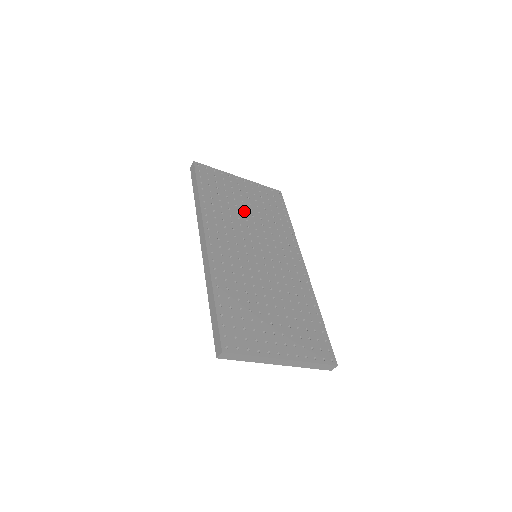
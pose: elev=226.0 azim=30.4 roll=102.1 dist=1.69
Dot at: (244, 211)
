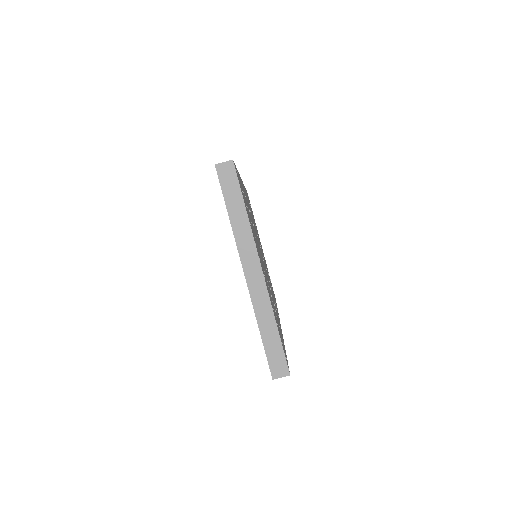
Dot at: (260, 244)
